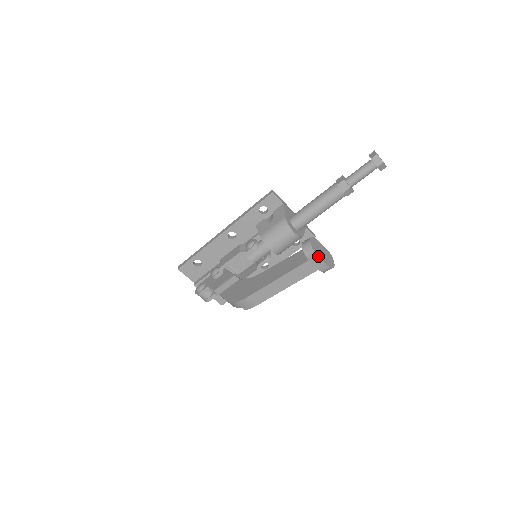
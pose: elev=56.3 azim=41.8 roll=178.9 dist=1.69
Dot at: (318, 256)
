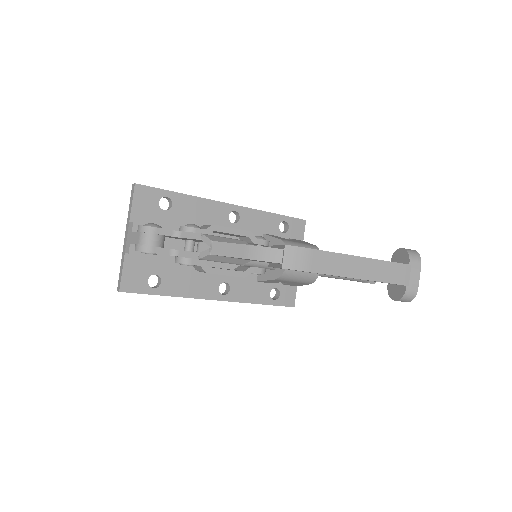
Dot at: occluded
